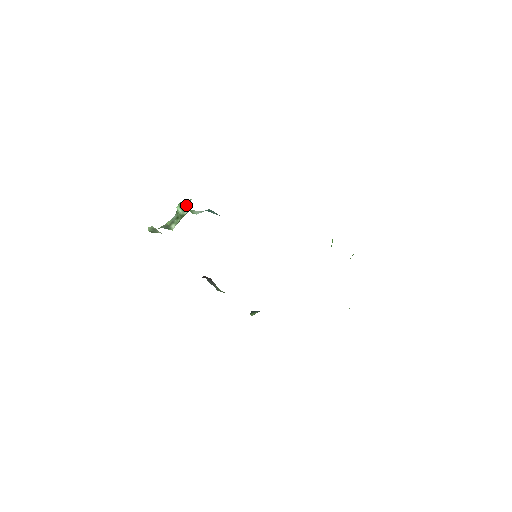
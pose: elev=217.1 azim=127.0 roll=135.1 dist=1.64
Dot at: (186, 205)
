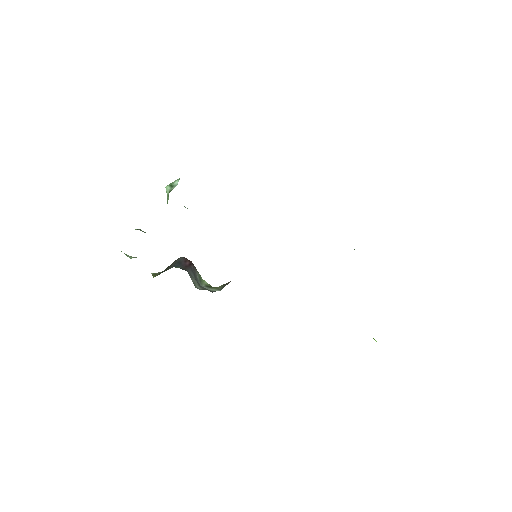
Dot at: (176, 181)
